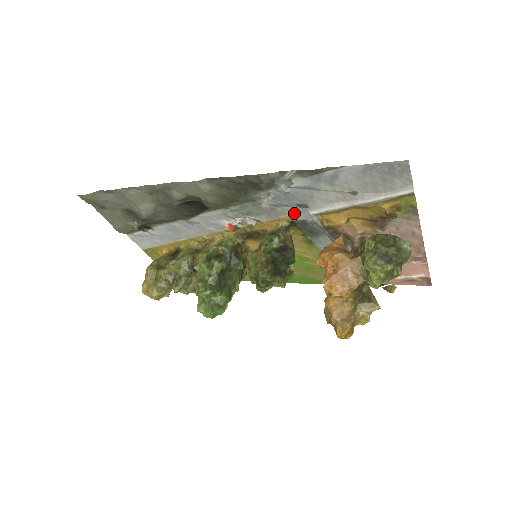
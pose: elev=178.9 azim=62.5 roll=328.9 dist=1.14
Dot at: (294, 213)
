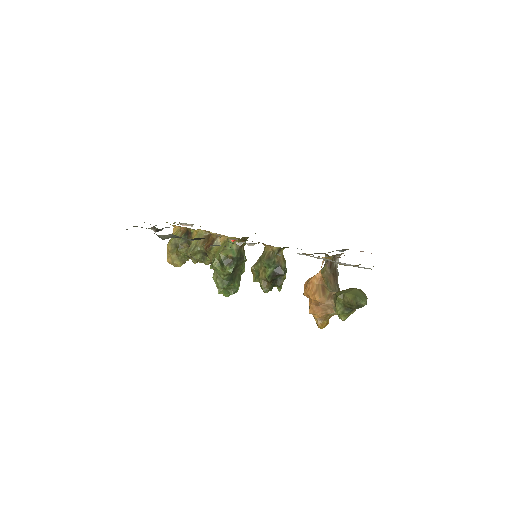
Dot at: occluded
